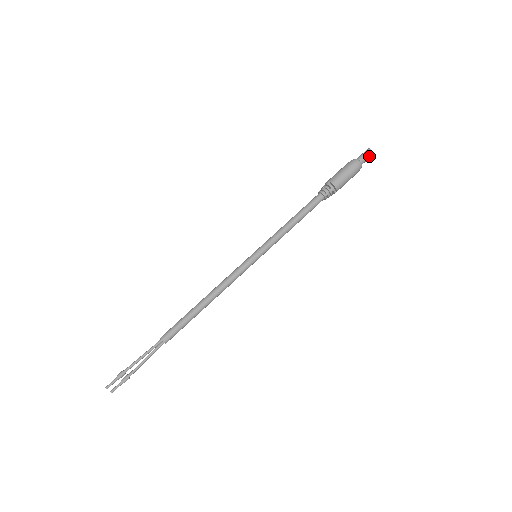
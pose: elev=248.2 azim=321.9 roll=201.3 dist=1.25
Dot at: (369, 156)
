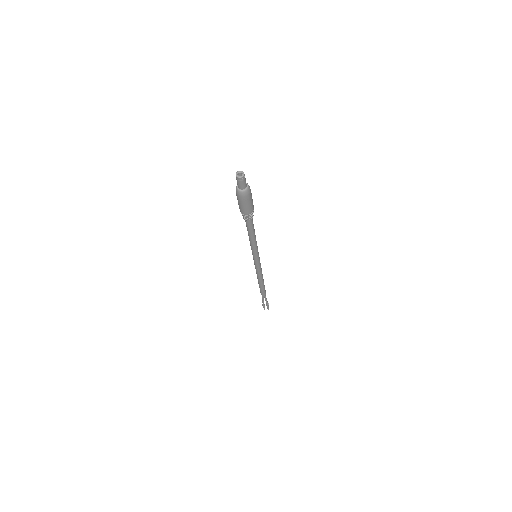
Dot at: (242, 181)
